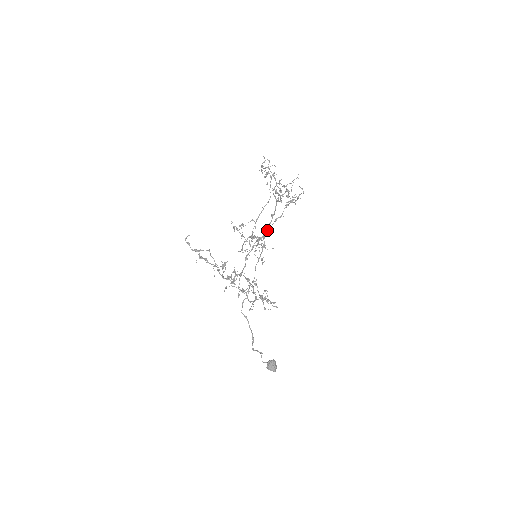
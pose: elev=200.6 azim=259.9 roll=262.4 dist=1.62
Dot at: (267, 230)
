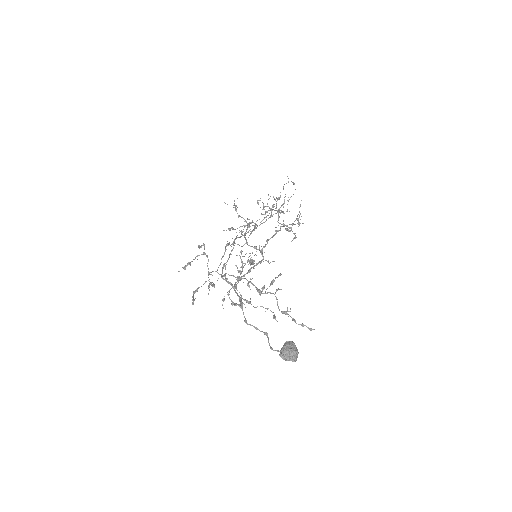
Dot at: occluded
